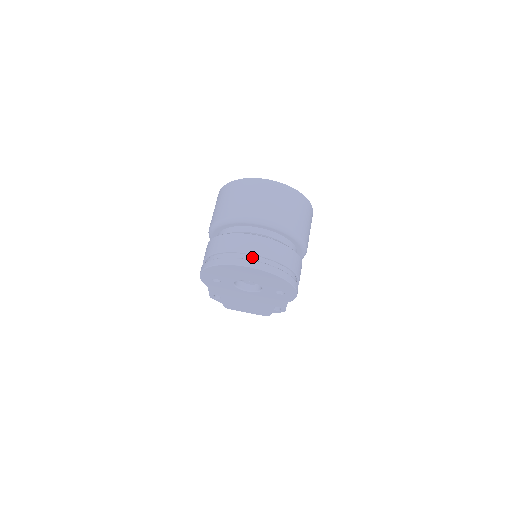
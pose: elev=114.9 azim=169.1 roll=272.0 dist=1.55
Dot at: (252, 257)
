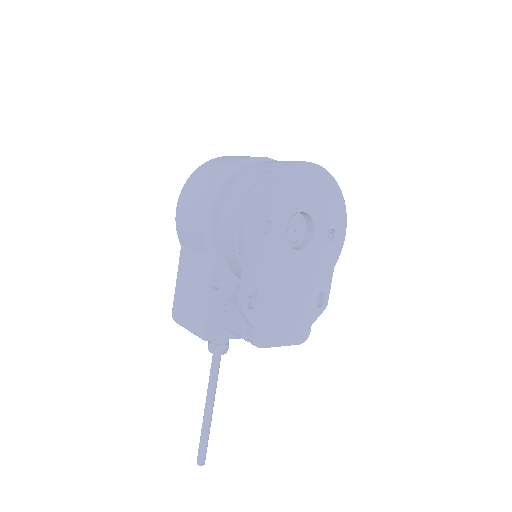
Dot at: occluded
